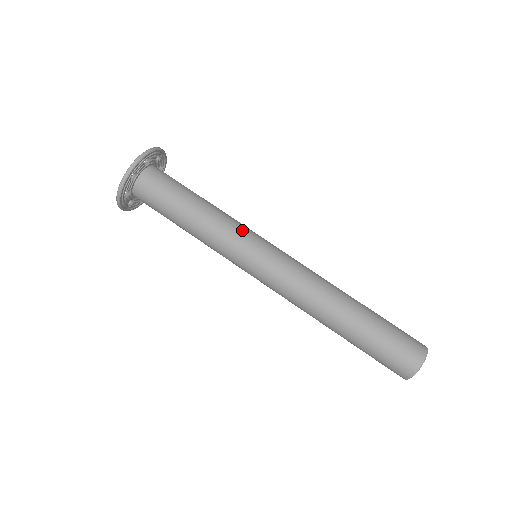
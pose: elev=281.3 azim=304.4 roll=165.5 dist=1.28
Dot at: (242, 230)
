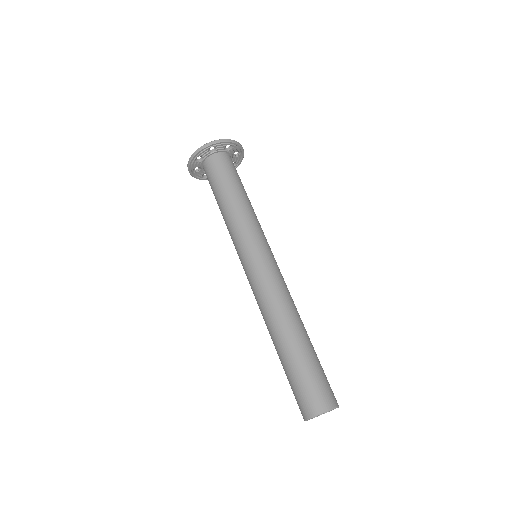
Dot at: occluded
